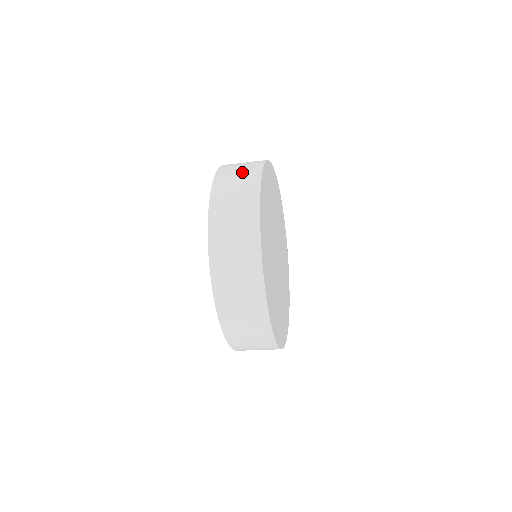
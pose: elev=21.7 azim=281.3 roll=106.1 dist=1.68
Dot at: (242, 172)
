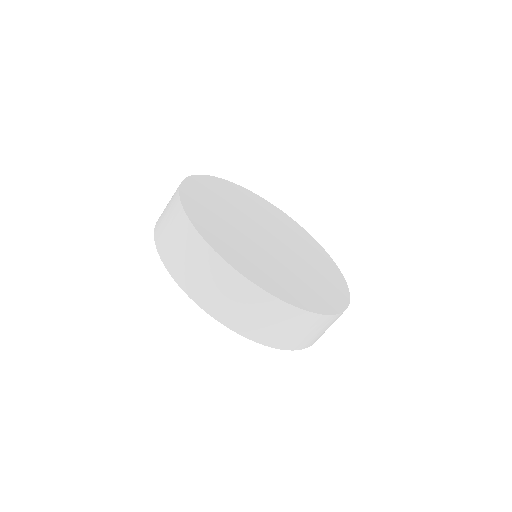
Dot at: occluded
